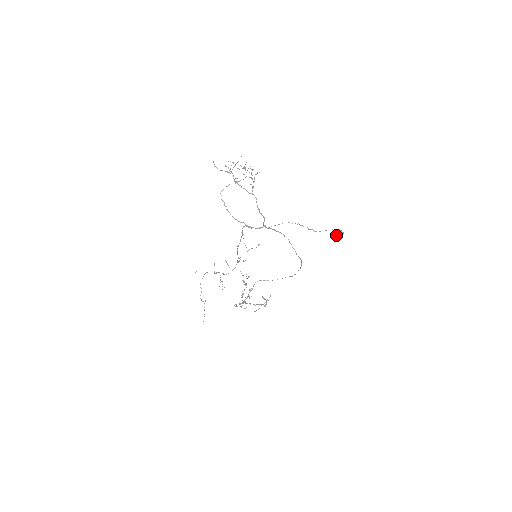
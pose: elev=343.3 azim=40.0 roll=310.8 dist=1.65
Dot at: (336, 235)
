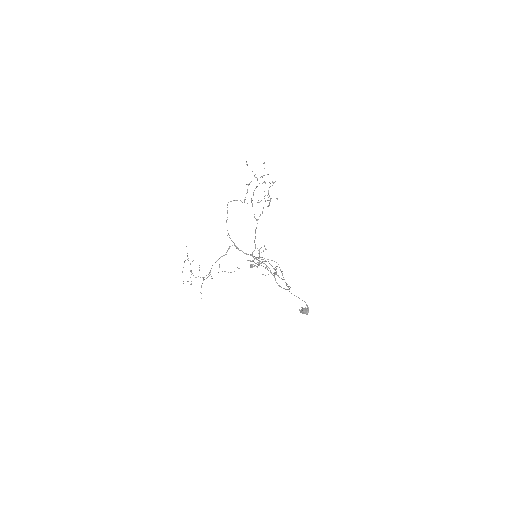
Dot at: (301, 310)
